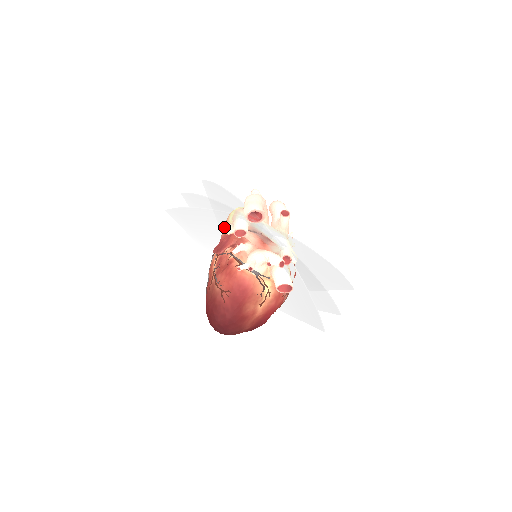
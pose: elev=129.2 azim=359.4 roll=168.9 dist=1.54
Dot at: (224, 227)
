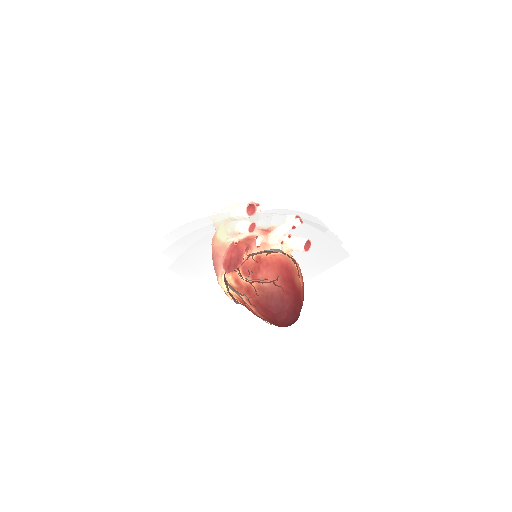
Dot at: (226, 244)
